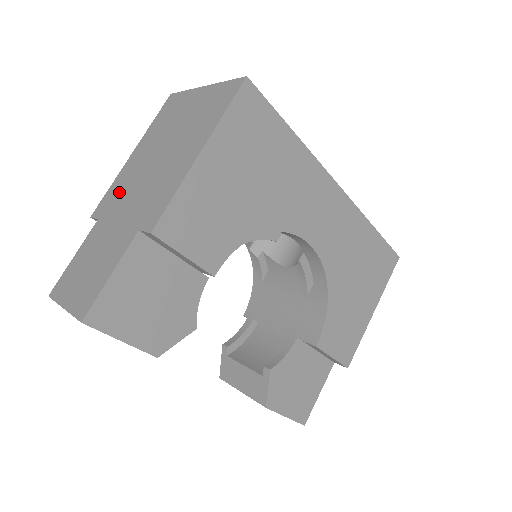
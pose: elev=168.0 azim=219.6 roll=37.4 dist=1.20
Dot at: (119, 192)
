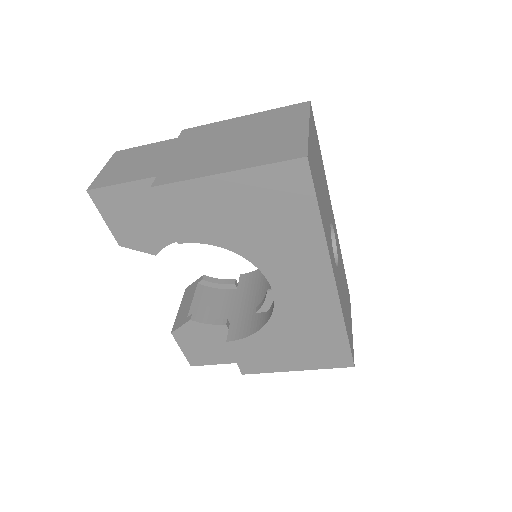
Dot at: (201, 135)
